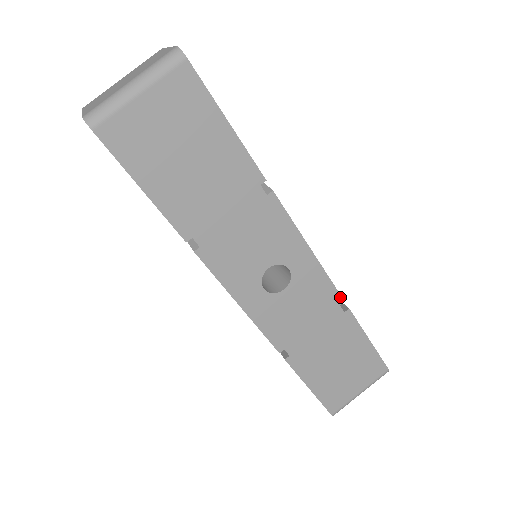
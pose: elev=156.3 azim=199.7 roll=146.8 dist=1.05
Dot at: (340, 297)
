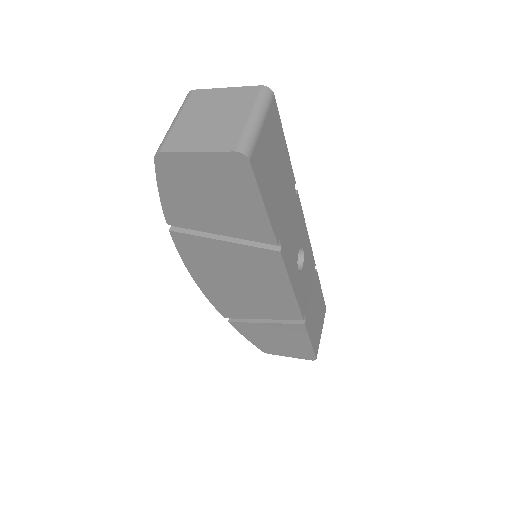
Dot at: (314, 262)
